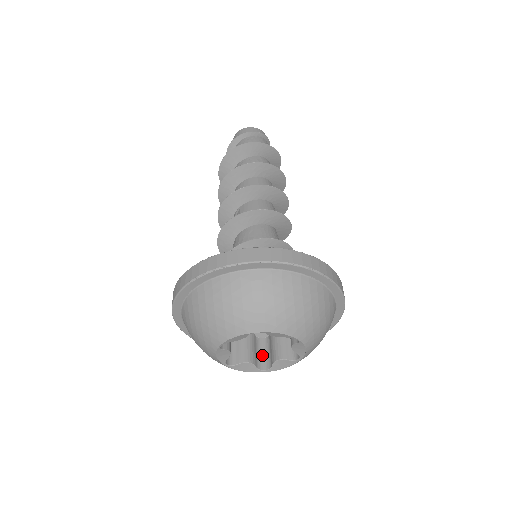
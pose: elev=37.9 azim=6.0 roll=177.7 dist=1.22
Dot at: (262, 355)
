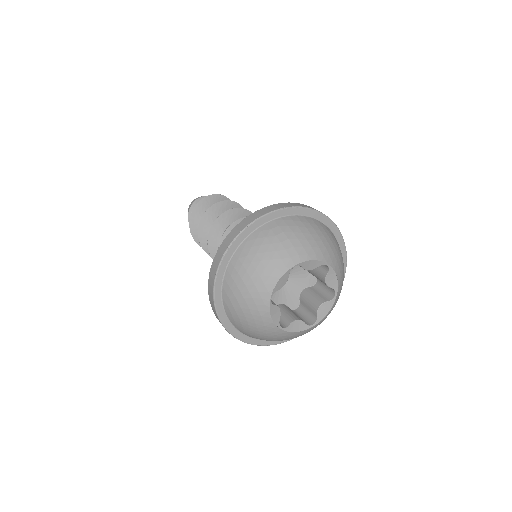
Dot at: (304, 318)
